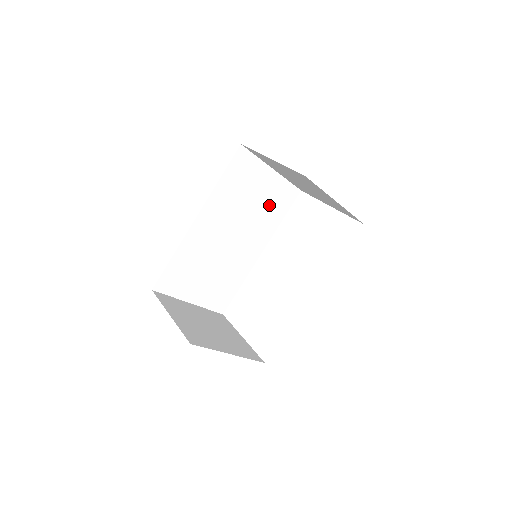
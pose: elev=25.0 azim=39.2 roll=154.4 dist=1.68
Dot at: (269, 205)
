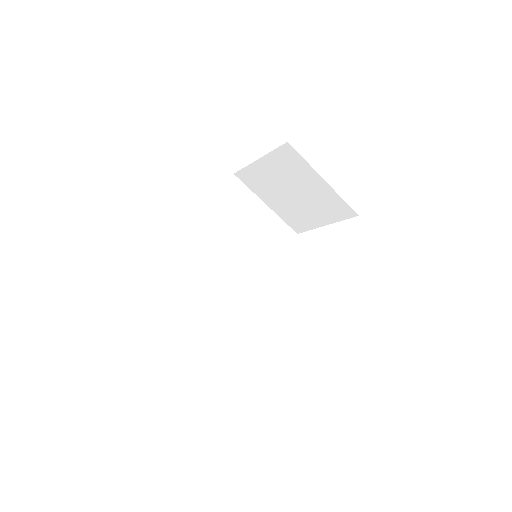
Dot at: (267, 240)
